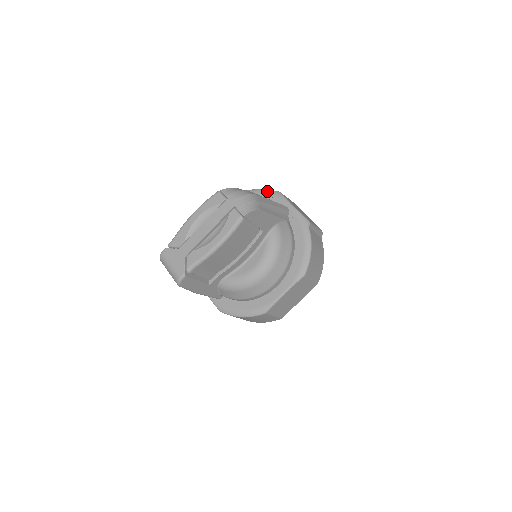
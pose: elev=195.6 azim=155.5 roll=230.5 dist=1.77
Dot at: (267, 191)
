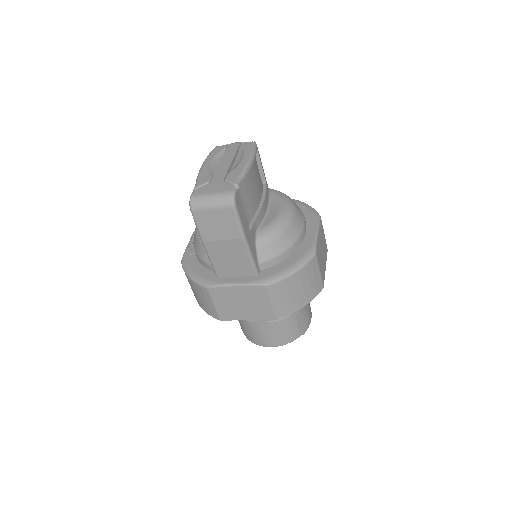
Dot at: occluded
